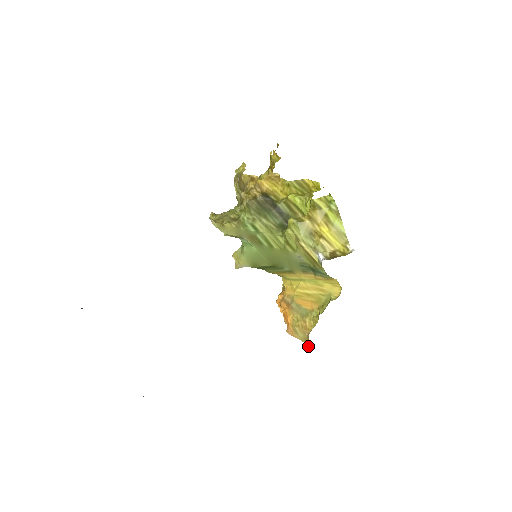
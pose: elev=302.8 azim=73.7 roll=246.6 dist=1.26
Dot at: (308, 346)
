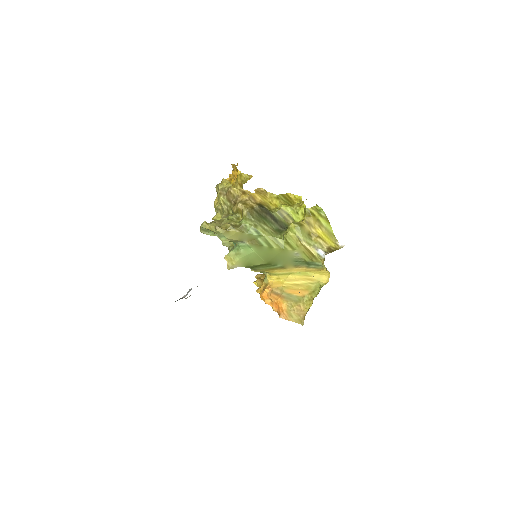
Dot at: occluded
